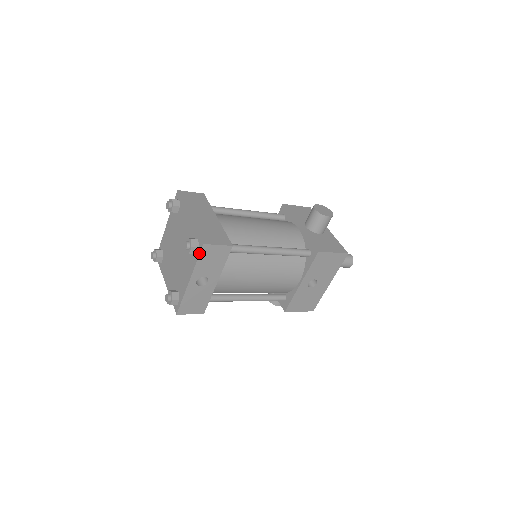
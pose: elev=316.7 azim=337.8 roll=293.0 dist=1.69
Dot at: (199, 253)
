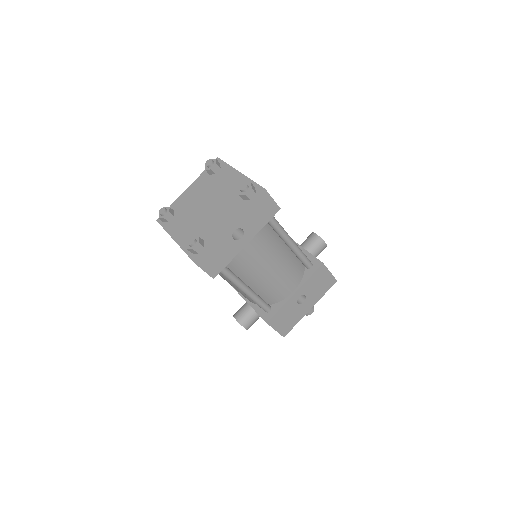
Dot at: (256, 198)
